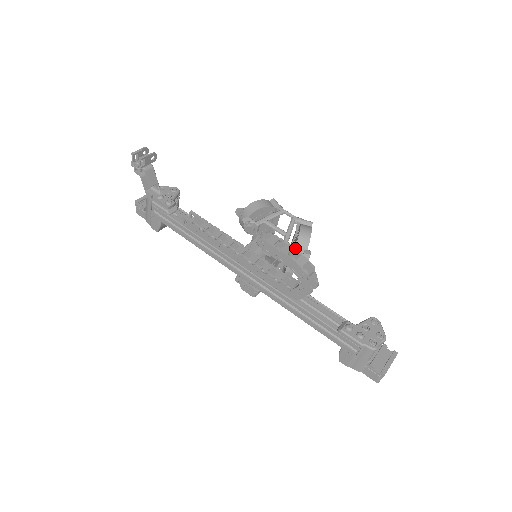
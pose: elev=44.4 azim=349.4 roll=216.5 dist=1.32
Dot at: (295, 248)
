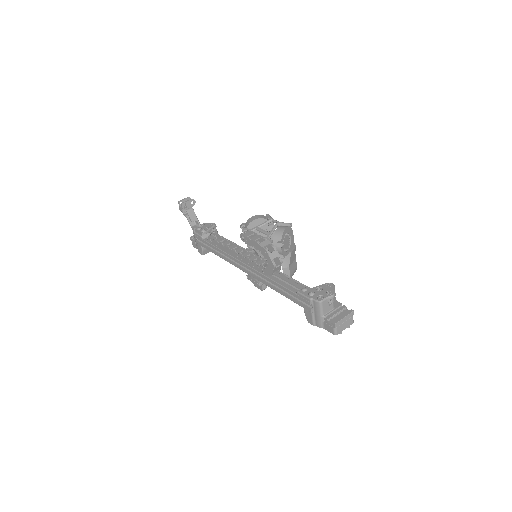
Dot at: (262, 236)
